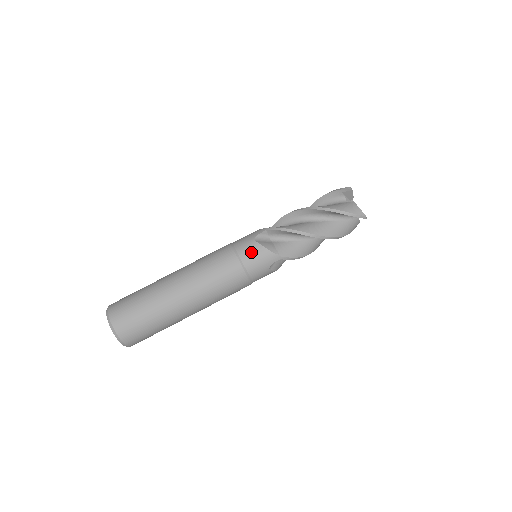
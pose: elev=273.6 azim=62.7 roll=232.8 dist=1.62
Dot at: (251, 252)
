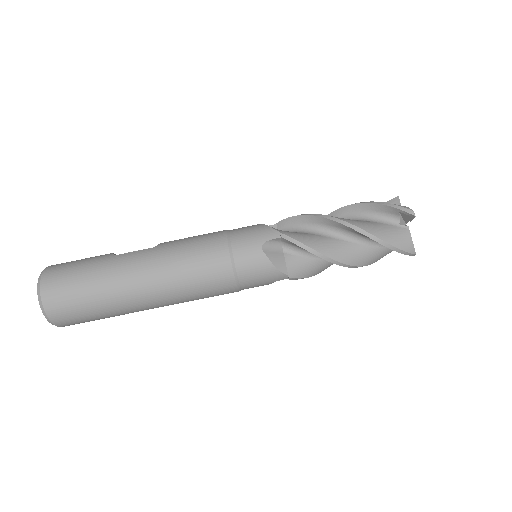
Dot at: (253, 265)
